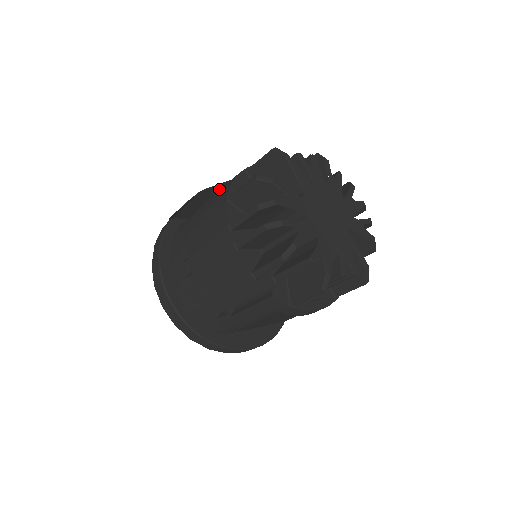
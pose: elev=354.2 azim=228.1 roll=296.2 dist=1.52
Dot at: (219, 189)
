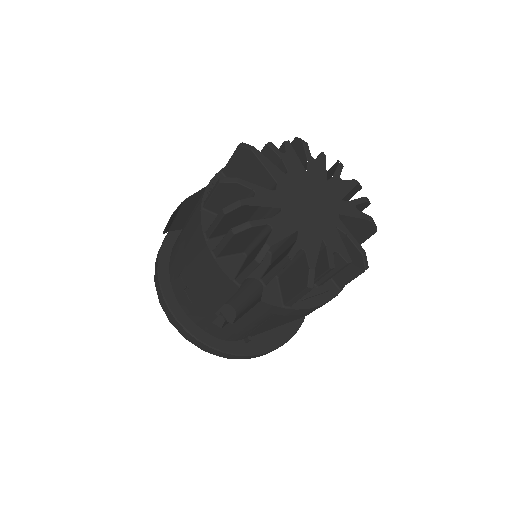
Dot at: occluded
